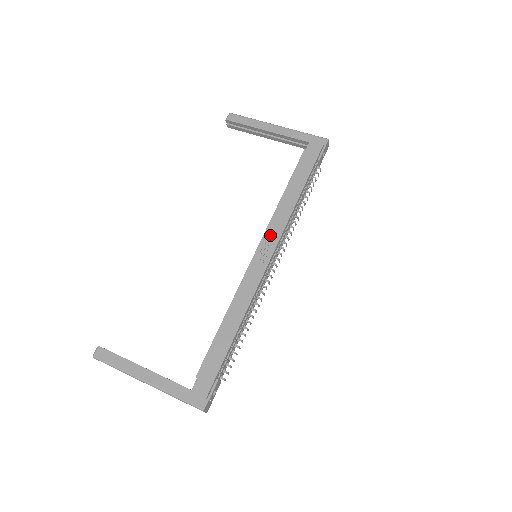
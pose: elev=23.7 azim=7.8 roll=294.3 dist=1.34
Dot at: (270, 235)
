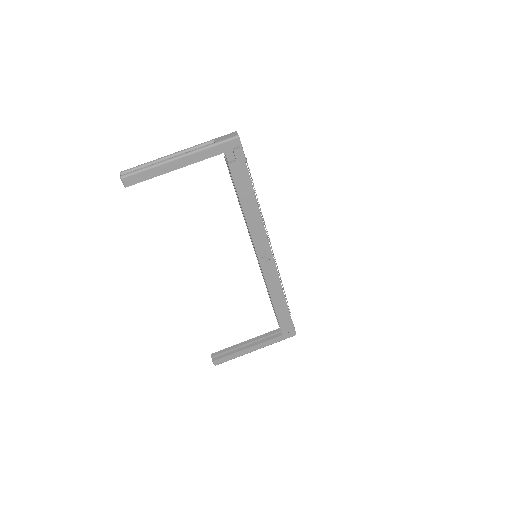
Dot at: (259, 245)
